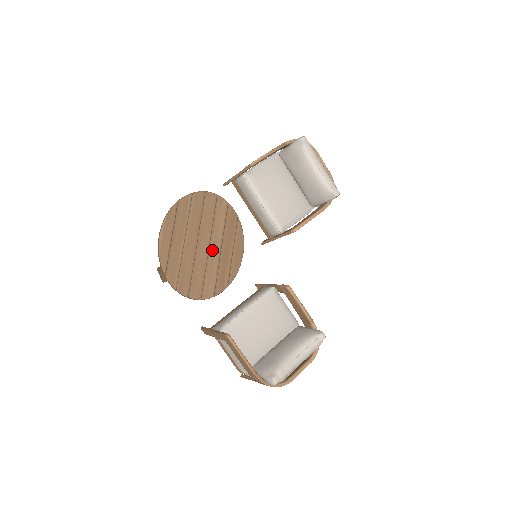
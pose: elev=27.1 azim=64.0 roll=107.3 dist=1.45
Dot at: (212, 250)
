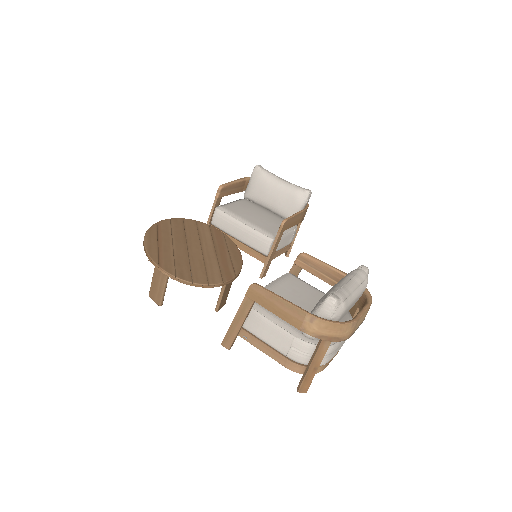
Dot at: (206, 252)
